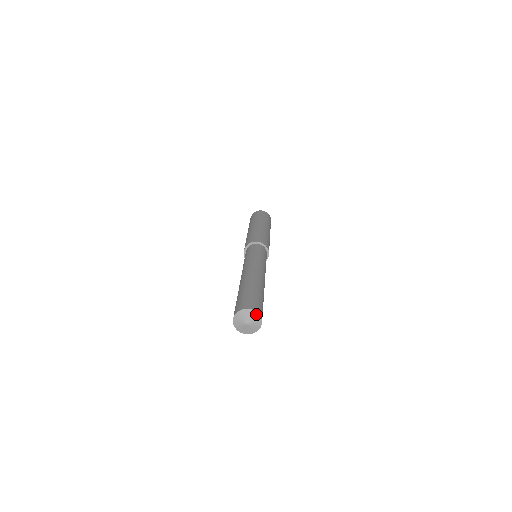
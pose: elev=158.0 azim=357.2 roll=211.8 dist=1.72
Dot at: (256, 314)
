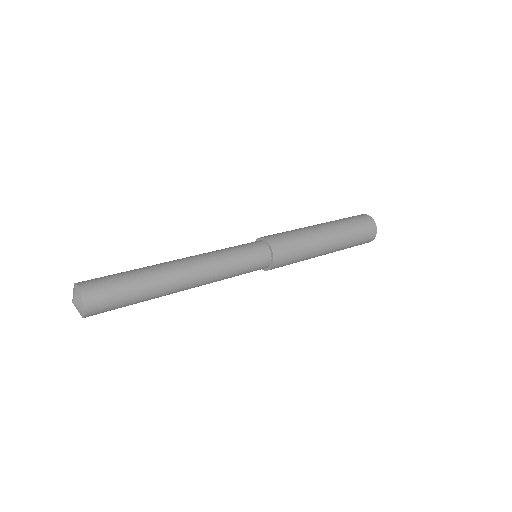
Dot at: (83, 310)
